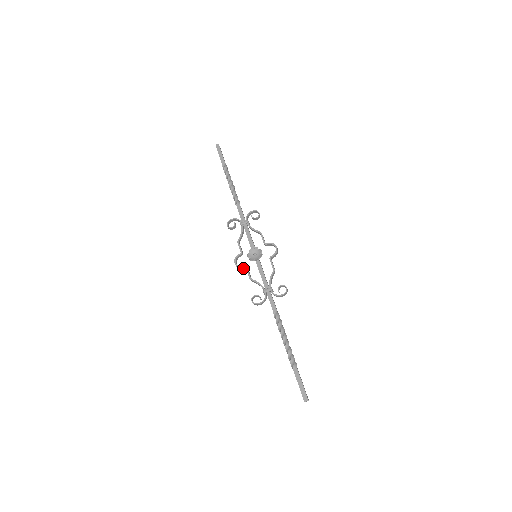
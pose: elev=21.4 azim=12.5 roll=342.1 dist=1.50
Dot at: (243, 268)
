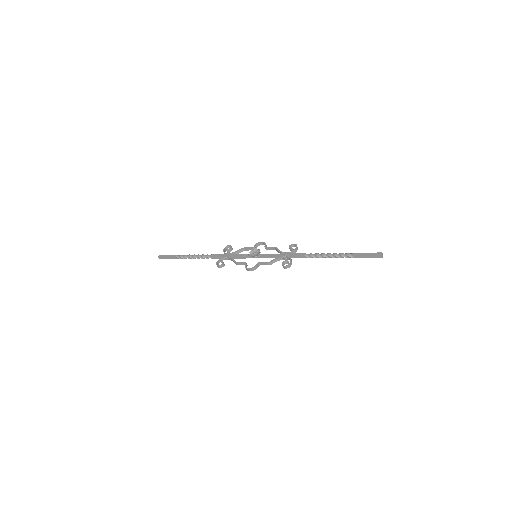
Dot at: (257, 265)
